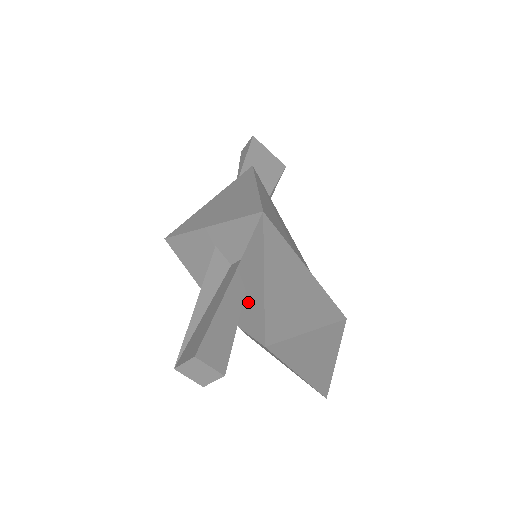
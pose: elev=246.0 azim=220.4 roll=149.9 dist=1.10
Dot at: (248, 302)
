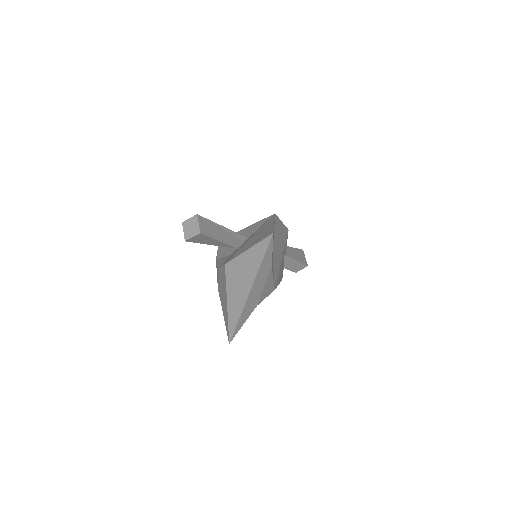
Dot at: occluded
